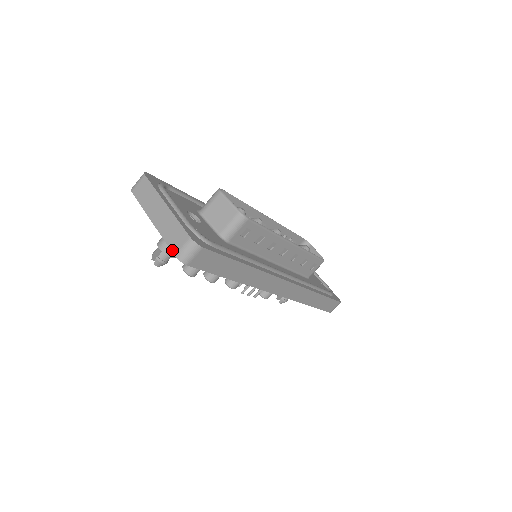
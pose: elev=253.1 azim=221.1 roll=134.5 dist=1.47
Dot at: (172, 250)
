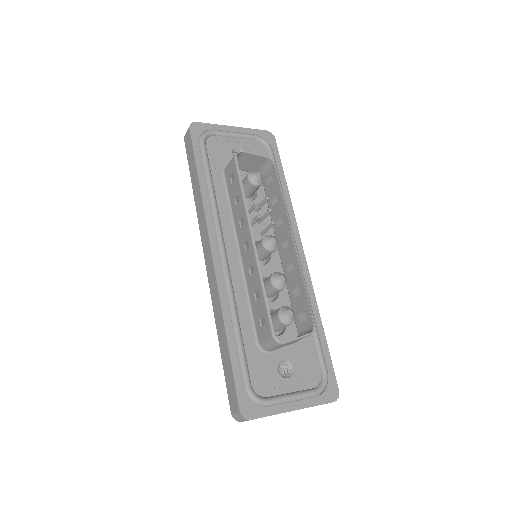
Dot at: occluded
